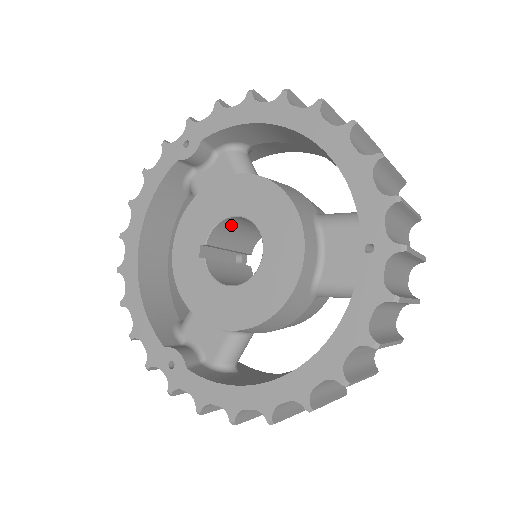
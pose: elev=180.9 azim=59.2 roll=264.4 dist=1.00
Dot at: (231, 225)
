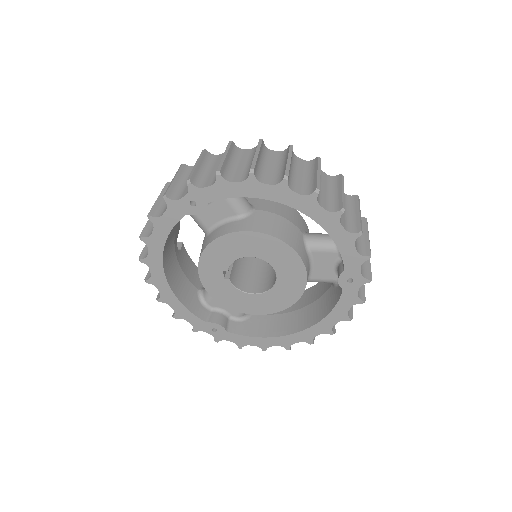
Dot at: occluded
